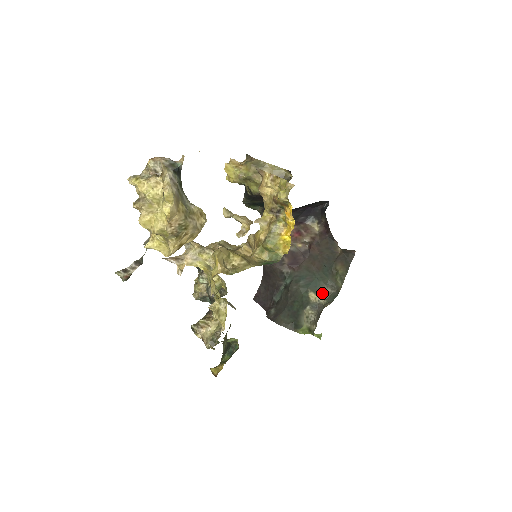
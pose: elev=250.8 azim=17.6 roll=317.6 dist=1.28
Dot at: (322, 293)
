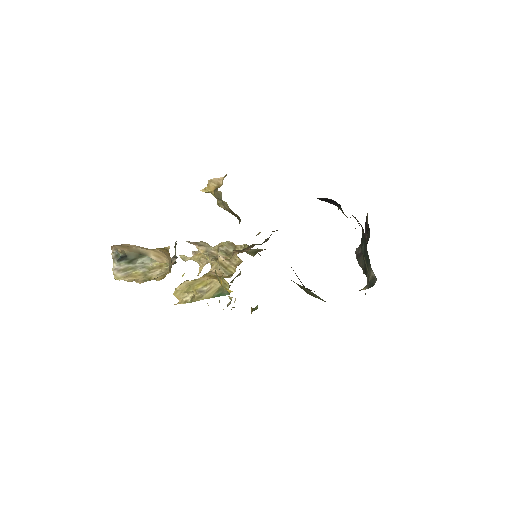
Dot at: (369, 271)
